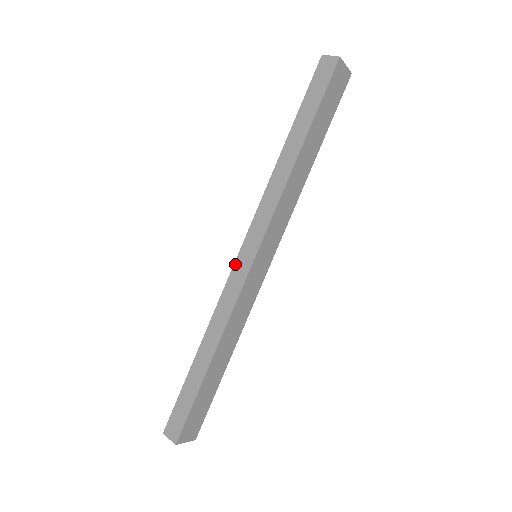
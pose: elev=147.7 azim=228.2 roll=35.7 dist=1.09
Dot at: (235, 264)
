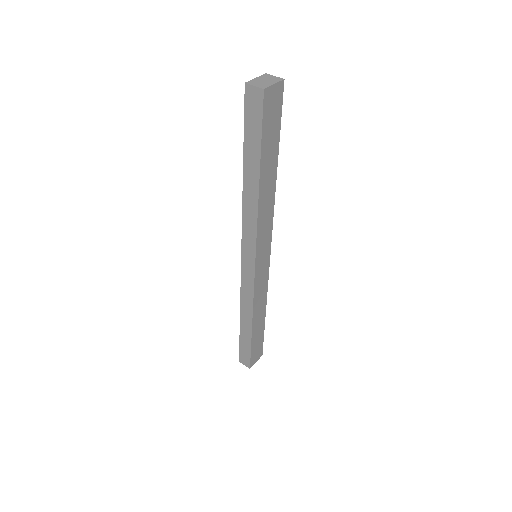
Dot at: (242, 269)
